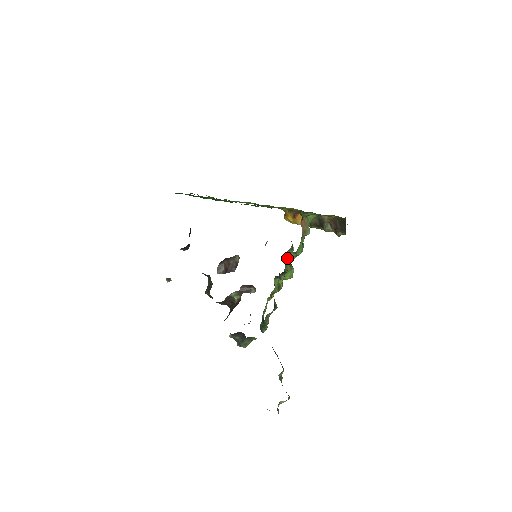
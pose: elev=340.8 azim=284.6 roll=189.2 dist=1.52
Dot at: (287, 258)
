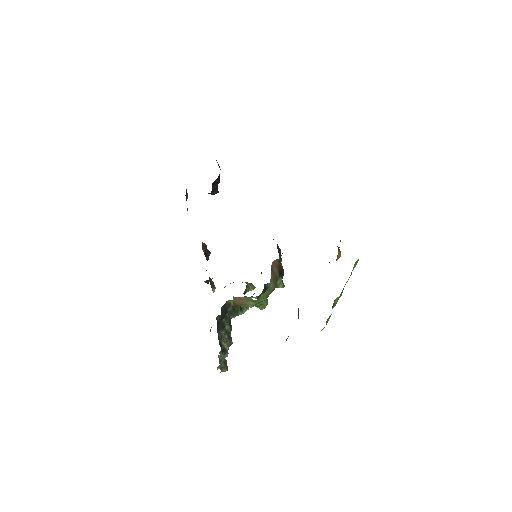
Dot at: occluded
